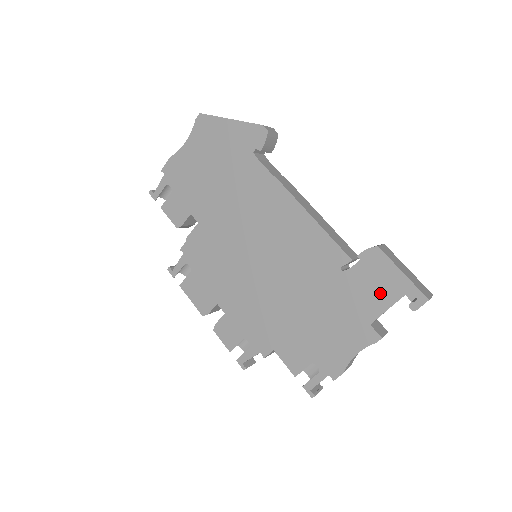
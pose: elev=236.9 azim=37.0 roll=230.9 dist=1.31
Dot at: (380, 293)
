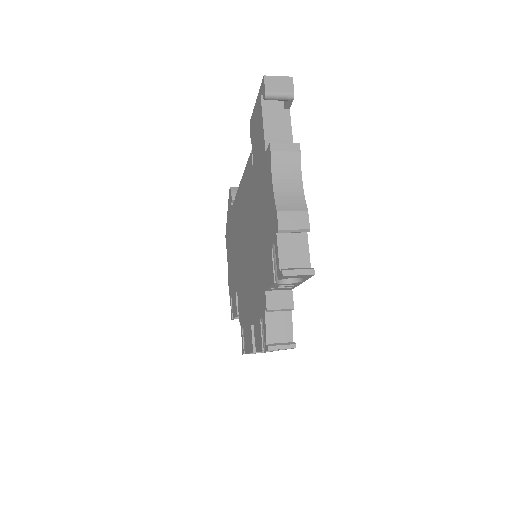
Dot at: (259, 130)
